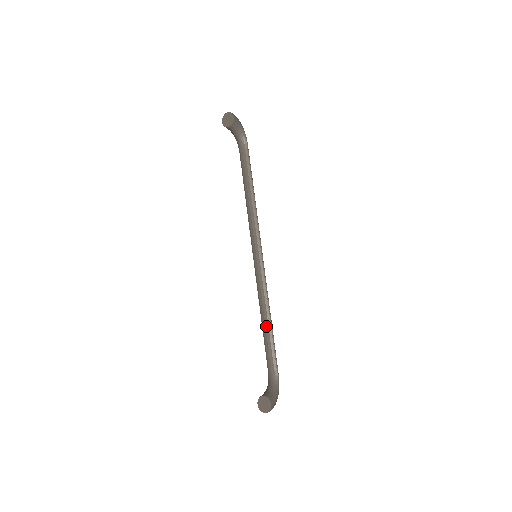
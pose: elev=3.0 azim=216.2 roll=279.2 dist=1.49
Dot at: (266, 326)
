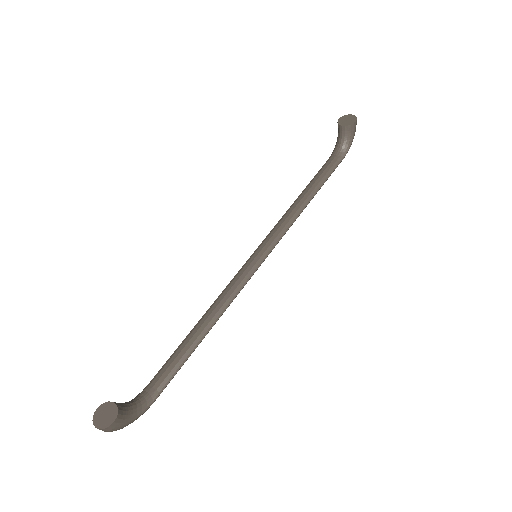
Dot at: (196, 333)
